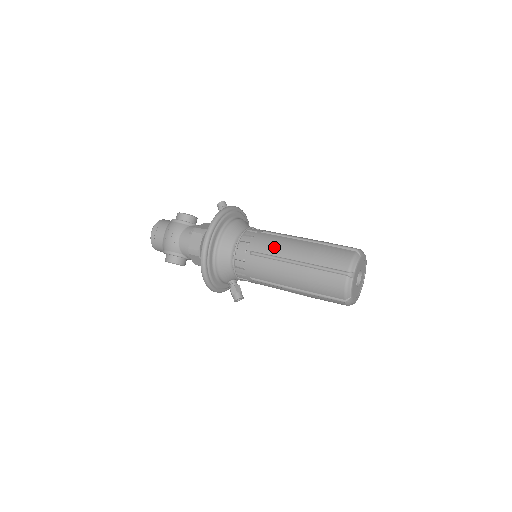
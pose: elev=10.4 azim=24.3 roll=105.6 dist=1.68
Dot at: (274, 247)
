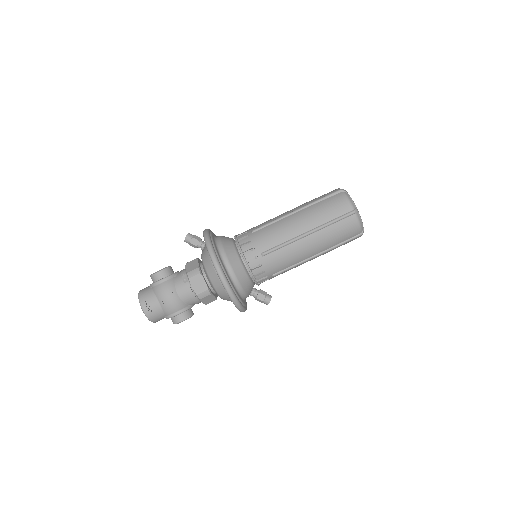
Dot at: (278, 236)
